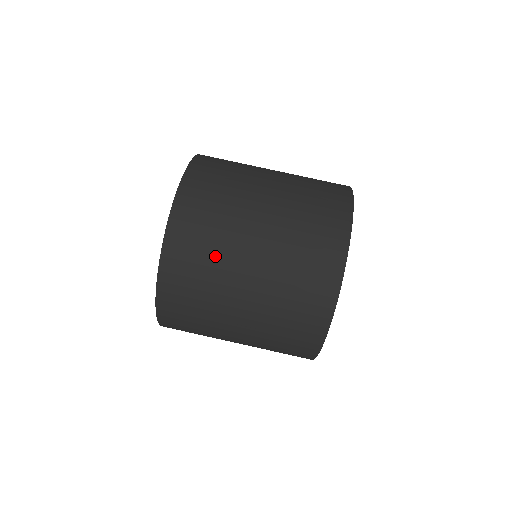
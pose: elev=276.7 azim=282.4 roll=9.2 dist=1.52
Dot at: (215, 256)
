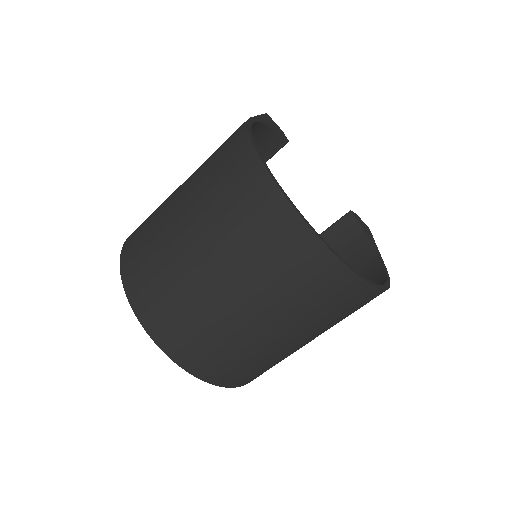
Dot at: (242, 353)
